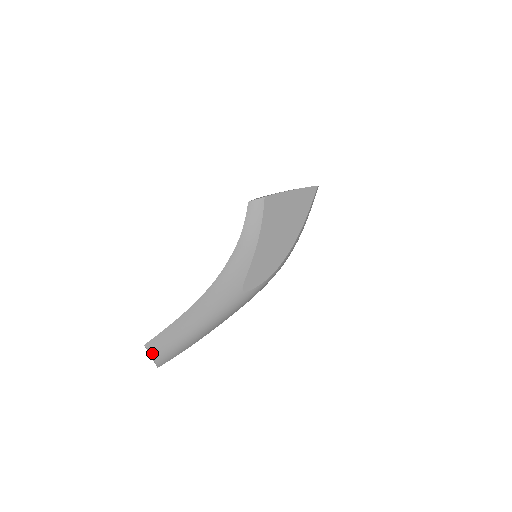
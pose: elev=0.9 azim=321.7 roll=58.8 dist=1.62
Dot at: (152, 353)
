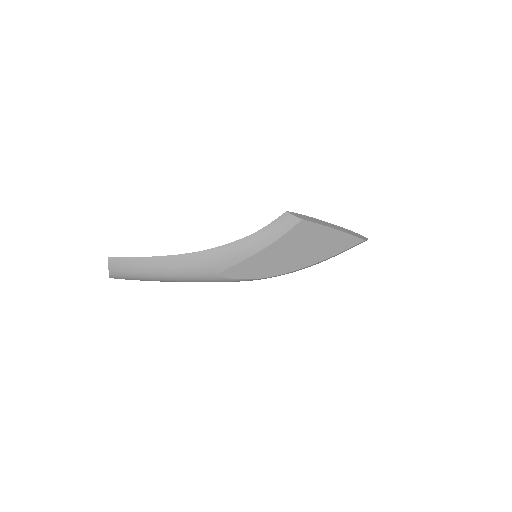
Dot at: (110, 267)
